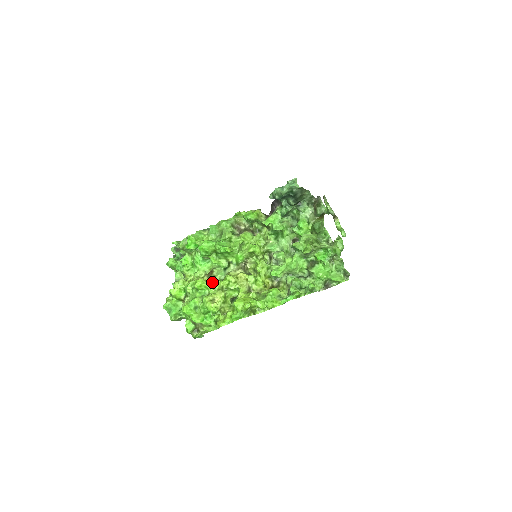
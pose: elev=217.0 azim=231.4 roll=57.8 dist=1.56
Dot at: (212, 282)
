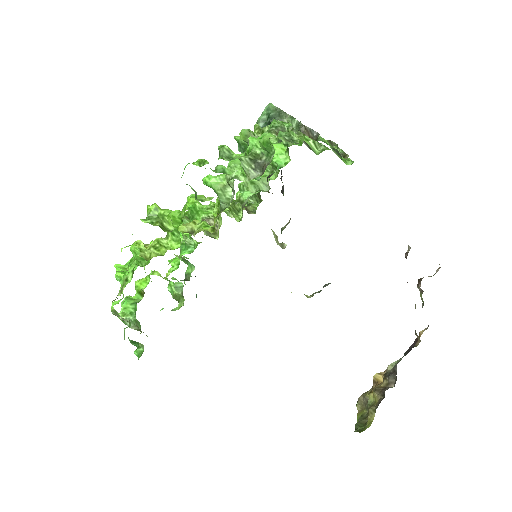
Dot at: occluded
